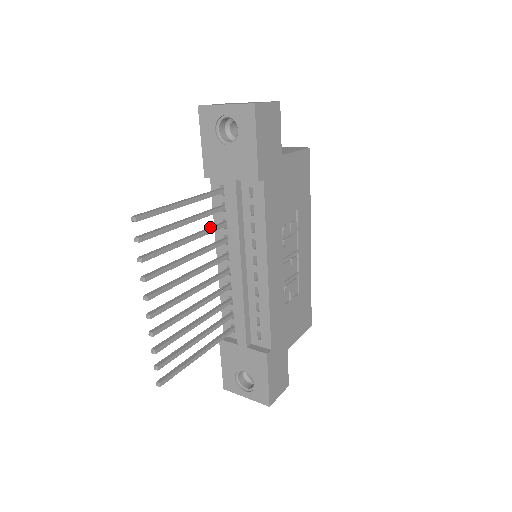
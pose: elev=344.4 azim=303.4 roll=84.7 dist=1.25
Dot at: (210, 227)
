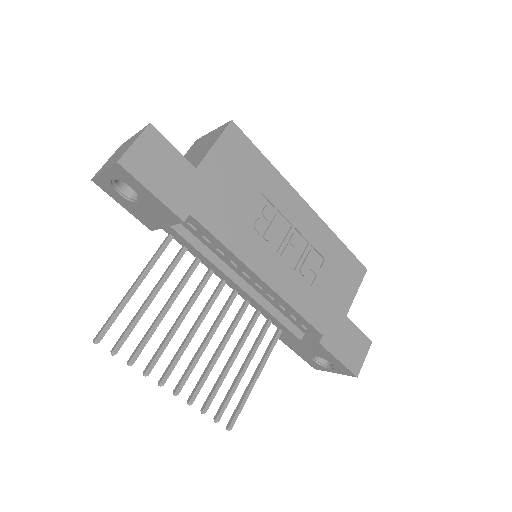
Dot at: (186, 272)
